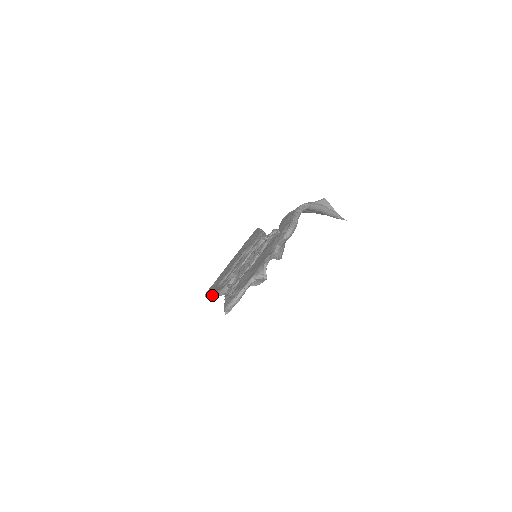
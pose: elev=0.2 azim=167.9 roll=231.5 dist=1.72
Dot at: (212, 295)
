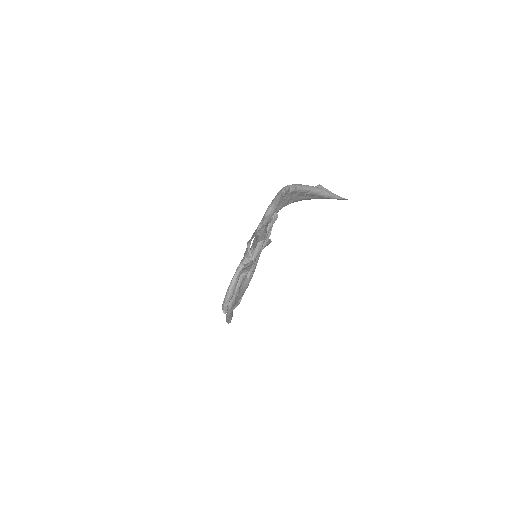
Dot at: occluded
